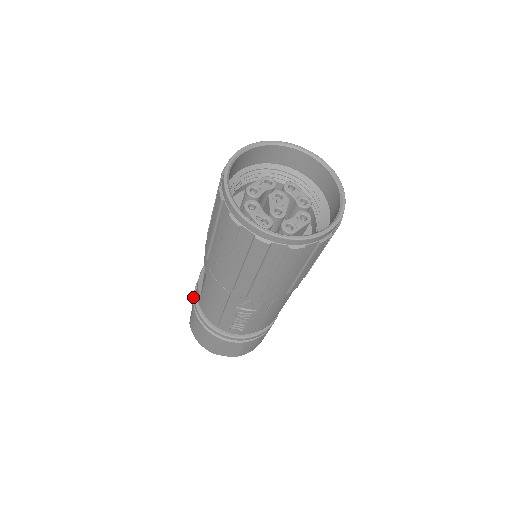
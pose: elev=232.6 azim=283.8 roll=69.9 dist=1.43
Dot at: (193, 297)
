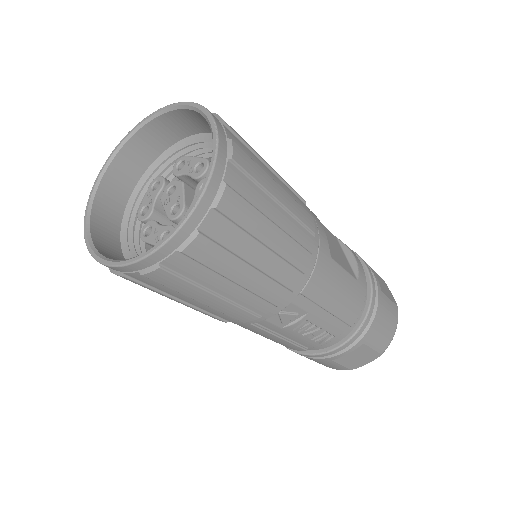
Dot at: occluded
